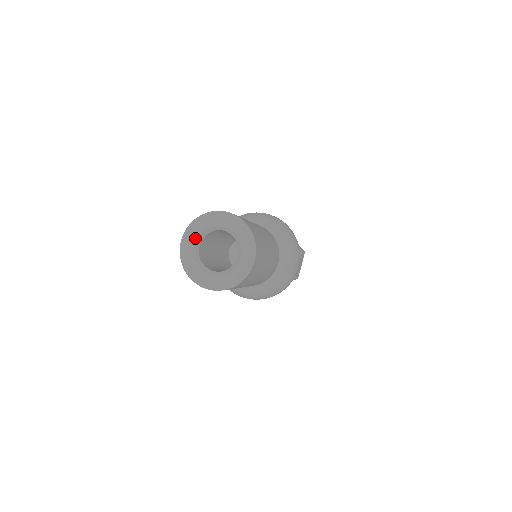
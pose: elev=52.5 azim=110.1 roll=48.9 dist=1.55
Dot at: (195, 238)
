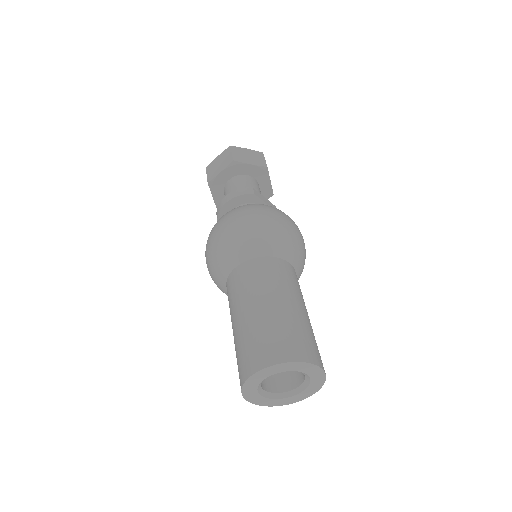
Dot at: (255, 389)
